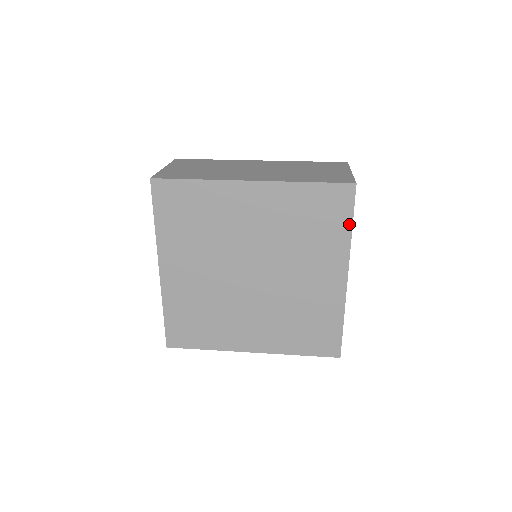
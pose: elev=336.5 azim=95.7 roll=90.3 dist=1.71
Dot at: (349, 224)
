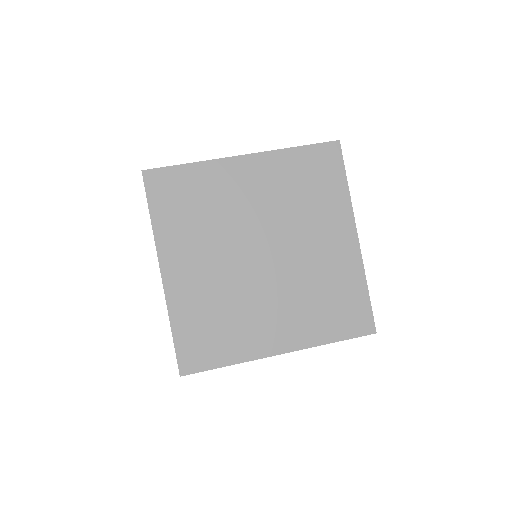
Dot at: (344, 180)
